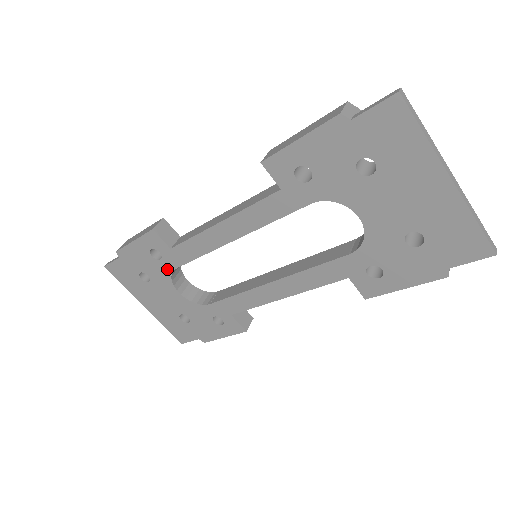
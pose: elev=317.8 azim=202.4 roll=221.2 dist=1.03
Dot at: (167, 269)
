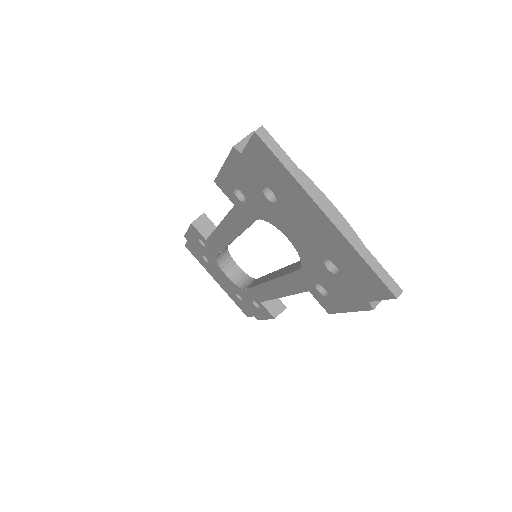
Dot at: (212, 255)
